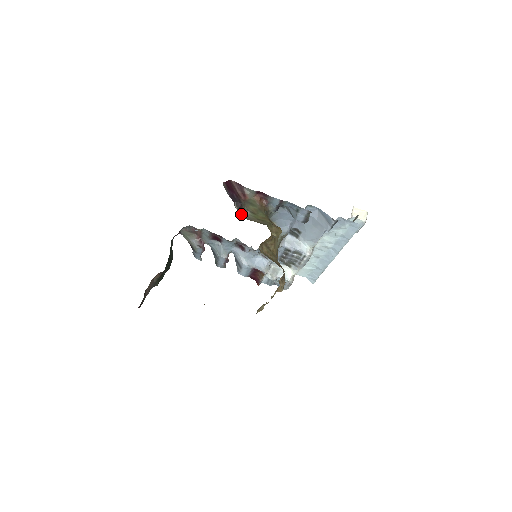
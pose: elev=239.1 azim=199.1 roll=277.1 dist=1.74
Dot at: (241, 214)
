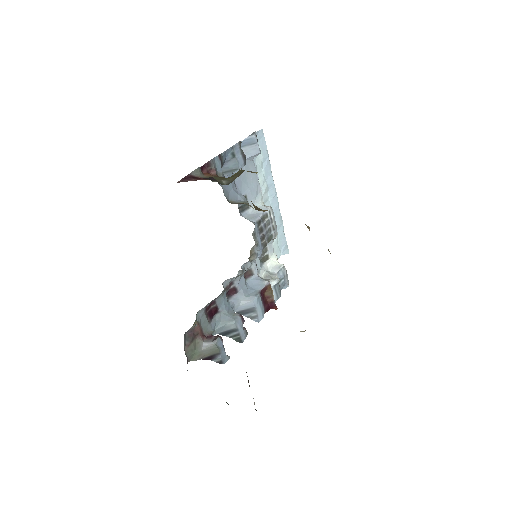
Dot at: occluded
